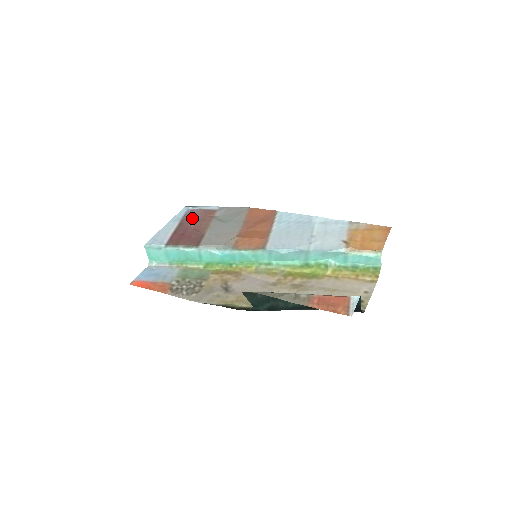
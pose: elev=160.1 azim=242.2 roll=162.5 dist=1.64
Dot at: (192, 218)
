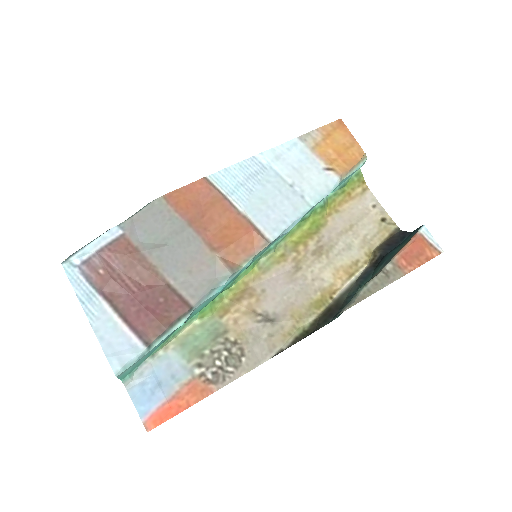
Dot at: (112, 276)
